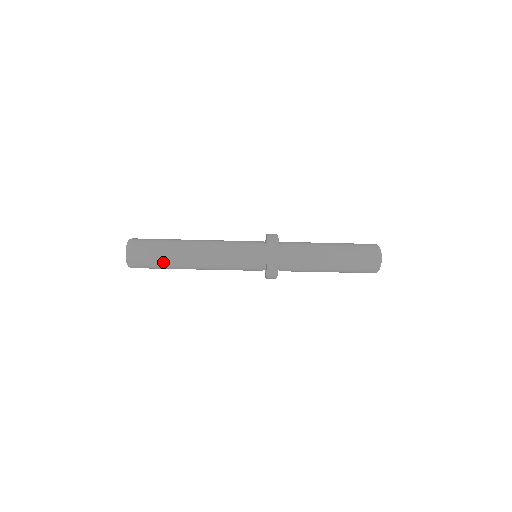
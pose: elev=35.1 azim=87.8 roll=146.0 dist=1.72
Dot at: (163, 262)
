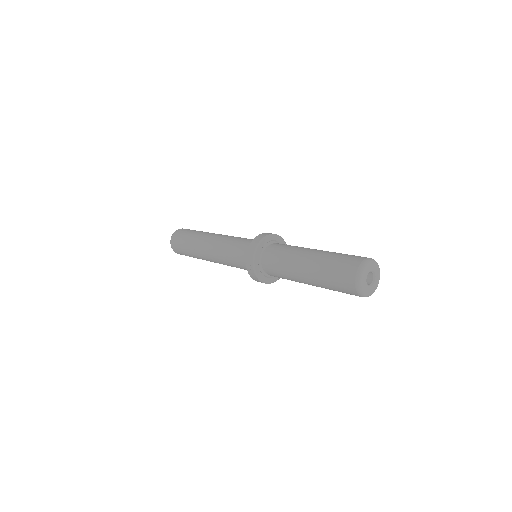
Dot at: (189, 251)
